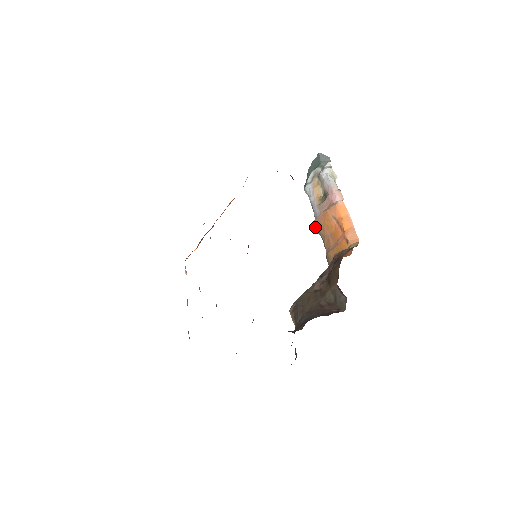
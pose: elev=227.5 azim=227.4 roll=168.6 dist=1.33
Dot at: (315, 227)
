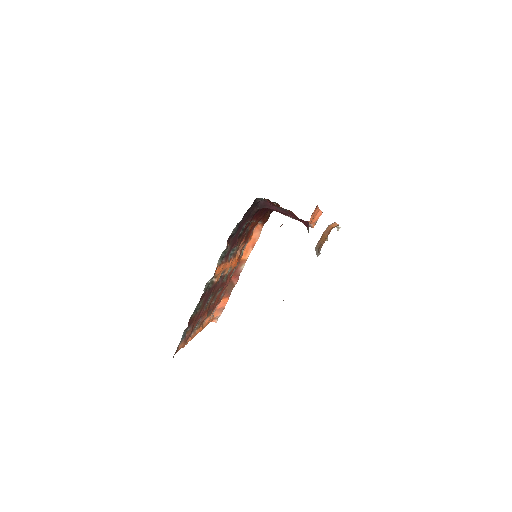
Dot at: (316, 251)
